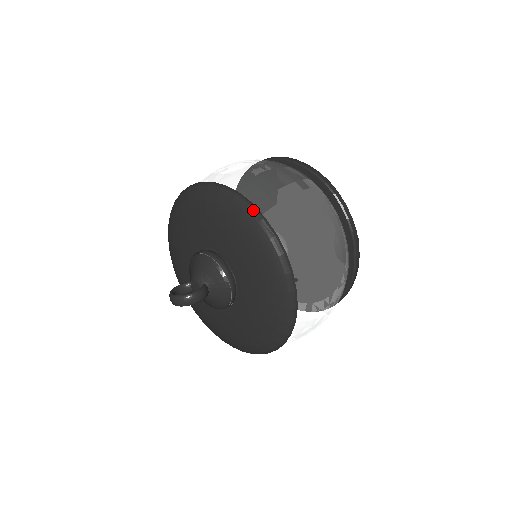
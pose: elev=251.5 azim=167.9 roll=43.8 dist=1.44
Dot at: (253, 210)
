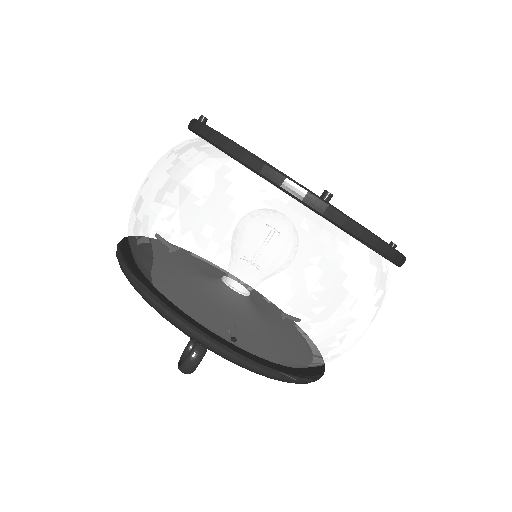
Dot at: (134, 285)
